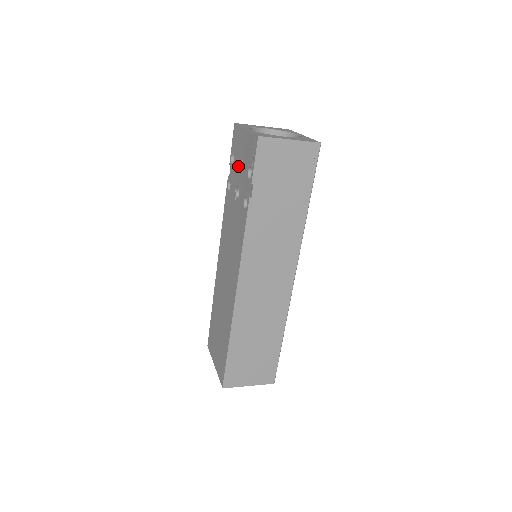
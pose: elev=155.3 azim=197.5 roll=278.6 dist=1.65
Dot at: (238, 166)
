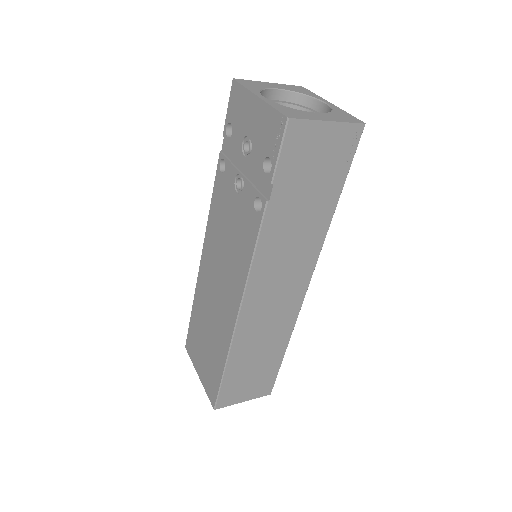
Dot at: (242, 146)
